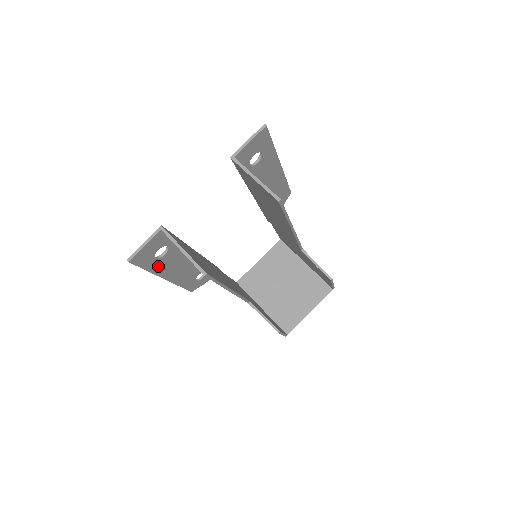
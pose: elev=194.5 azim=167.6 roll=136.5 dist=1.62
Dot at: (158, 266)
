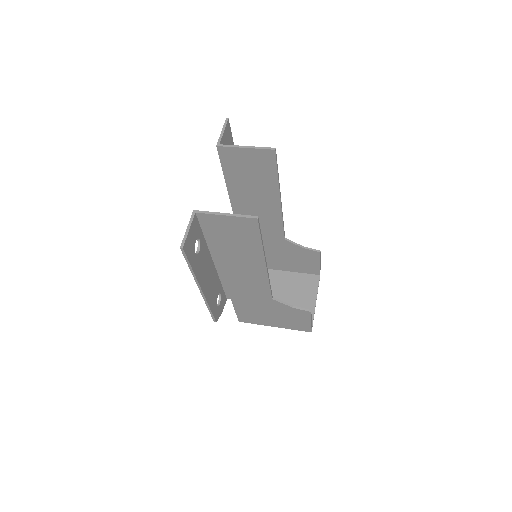
Dot at: (197, 267)
